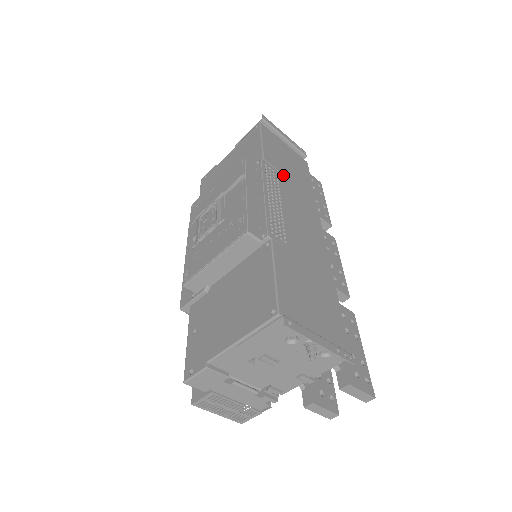
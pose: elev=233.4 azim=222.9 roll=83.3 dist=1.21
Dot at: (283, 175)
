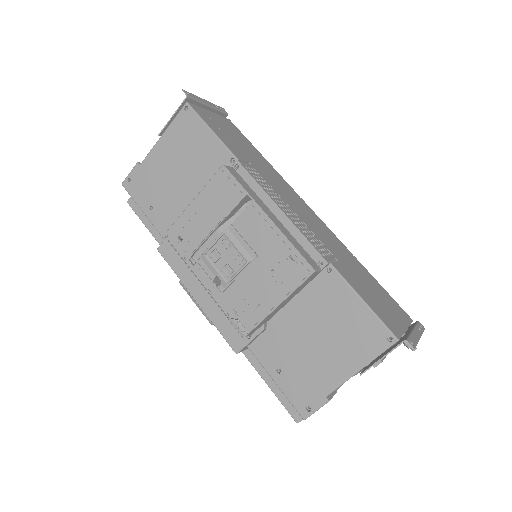
Dot at: (254, 165)
